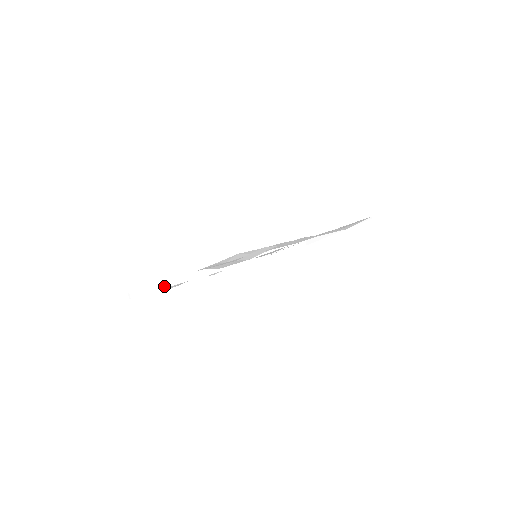
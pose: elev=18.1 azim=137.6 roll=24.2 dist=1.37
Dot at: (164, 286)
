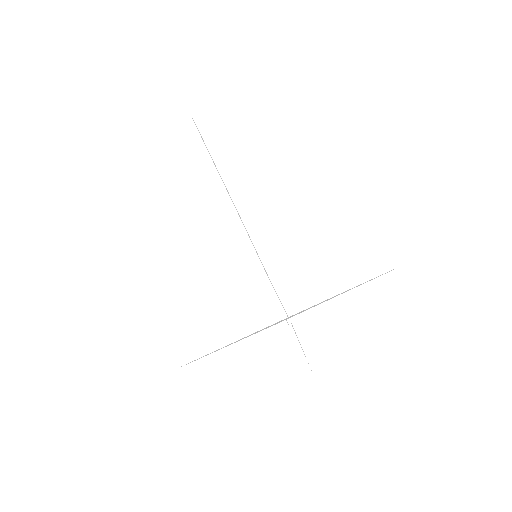
Dot at: (208, 151)
